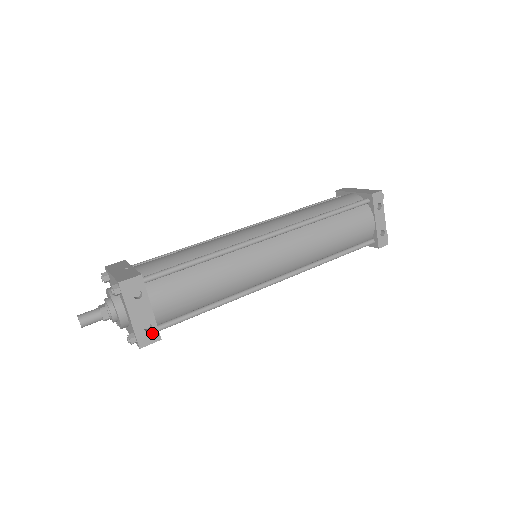
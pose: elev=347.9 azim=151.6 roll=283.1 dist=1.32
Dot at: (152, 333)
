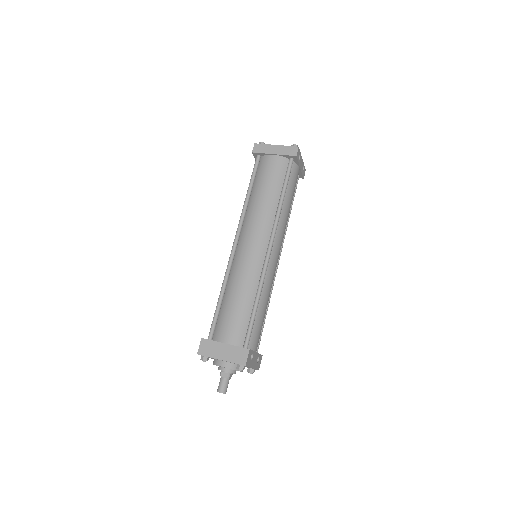
Dot at: (260, 359)
